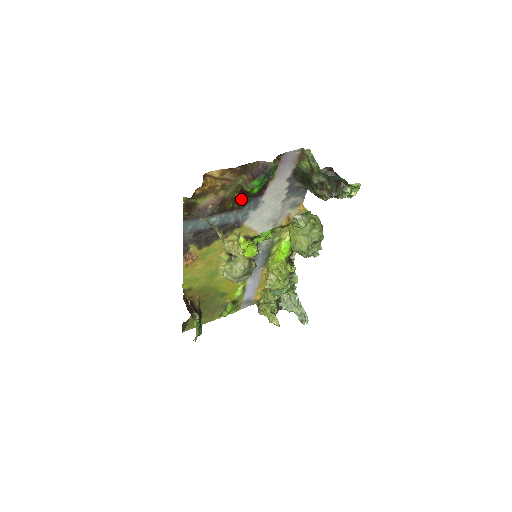
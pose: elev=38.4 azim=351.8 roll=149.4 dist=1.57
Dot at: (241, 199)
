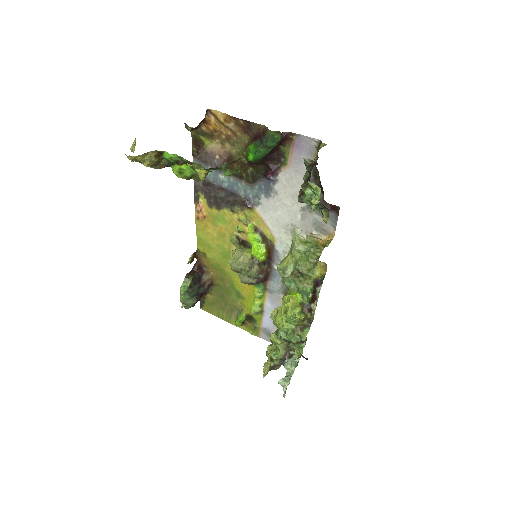
Dot at: (250, 169)
